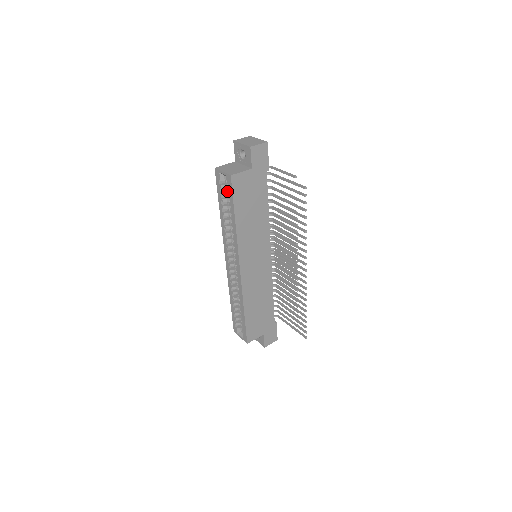
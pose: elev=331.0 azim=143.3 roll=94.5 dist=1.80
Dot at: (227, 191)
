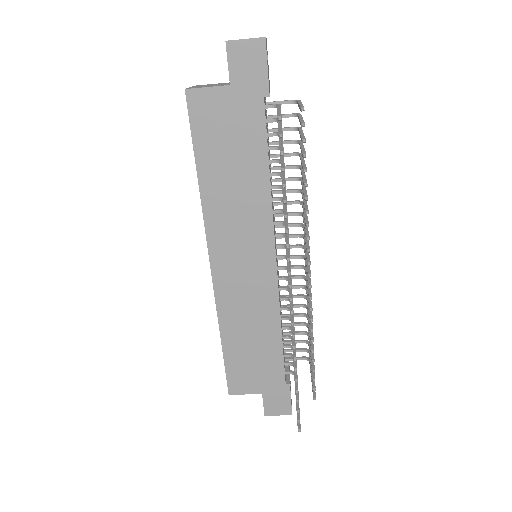
Dot at: occluded
